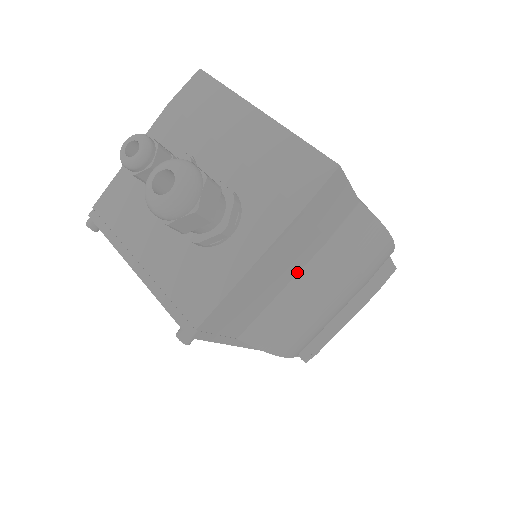
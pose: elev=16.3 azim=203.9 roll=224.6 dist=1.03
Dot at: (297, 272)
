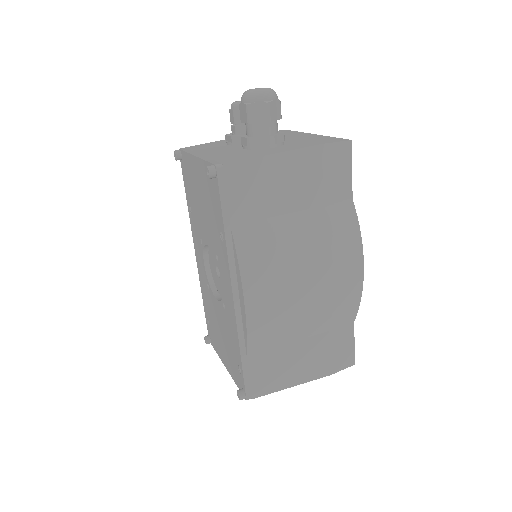
Dot at: (294, 210)
